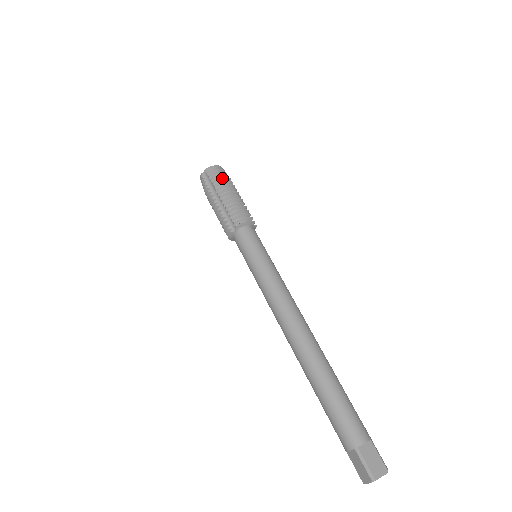
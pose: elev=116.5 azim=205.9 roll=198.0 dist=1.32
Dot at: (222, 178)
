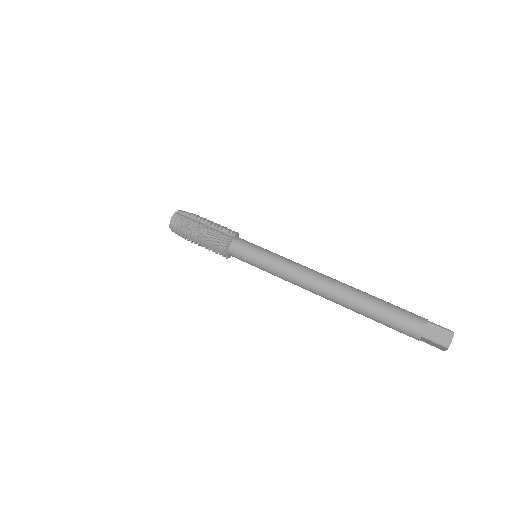
Dot at: occluded
